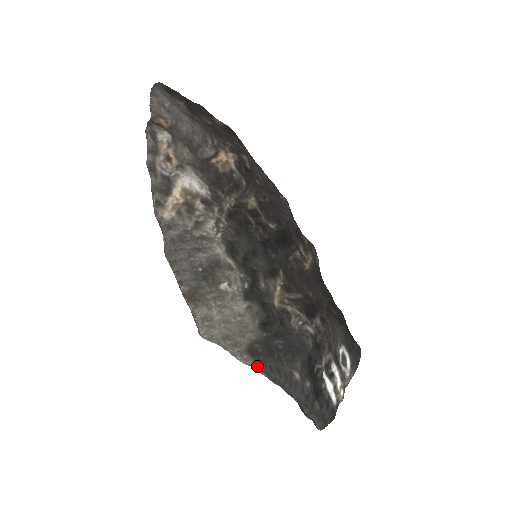
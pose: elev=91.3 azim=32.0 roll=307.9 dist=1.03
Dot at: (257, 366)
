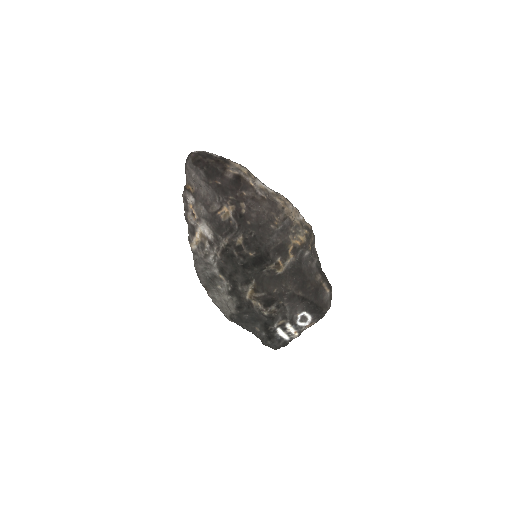
Dot at: occluded
